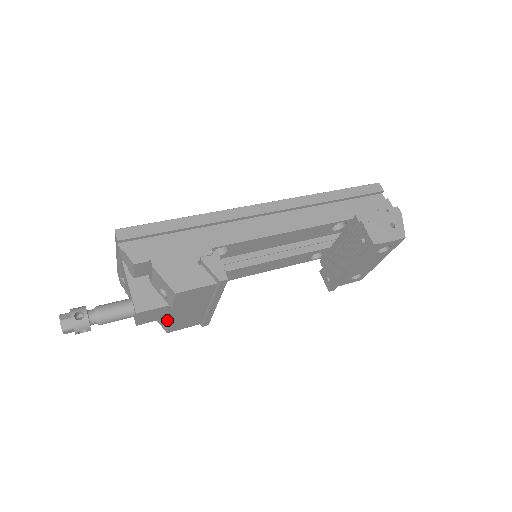
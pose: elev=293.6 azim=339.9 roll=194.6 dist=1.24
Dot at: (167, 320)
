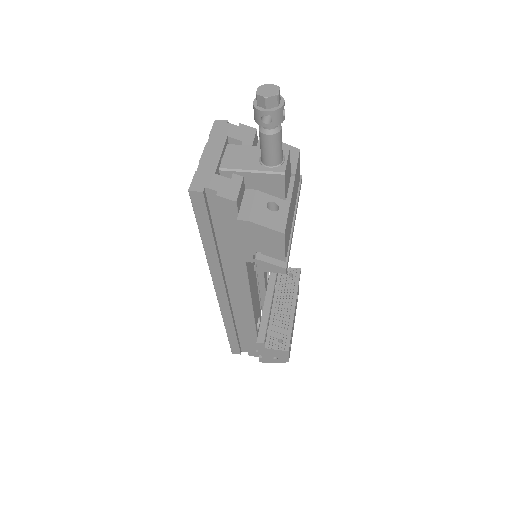
Dot at: (286, 203)
